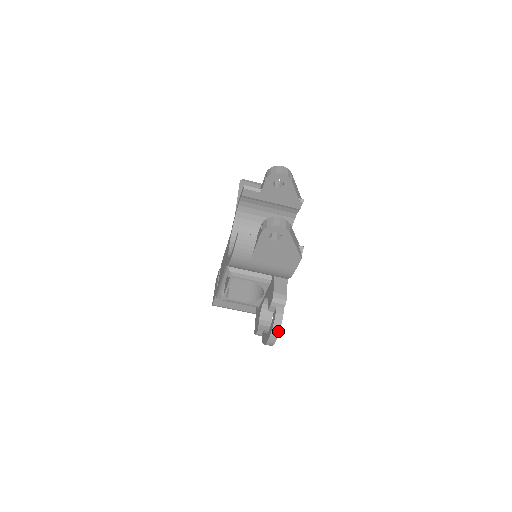
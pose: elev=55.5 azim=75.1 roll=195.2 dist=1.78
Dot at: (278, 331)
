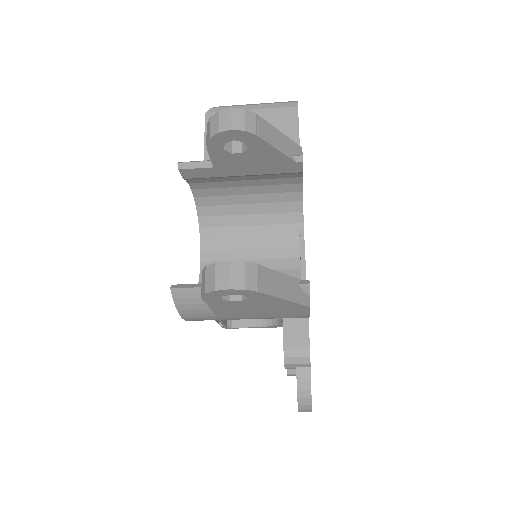
Dot at: (309, 404)
